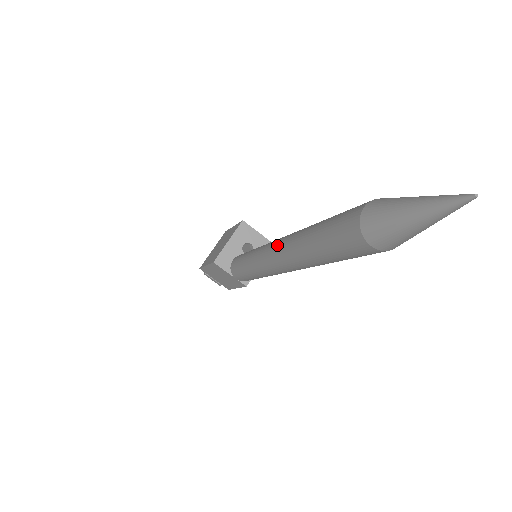
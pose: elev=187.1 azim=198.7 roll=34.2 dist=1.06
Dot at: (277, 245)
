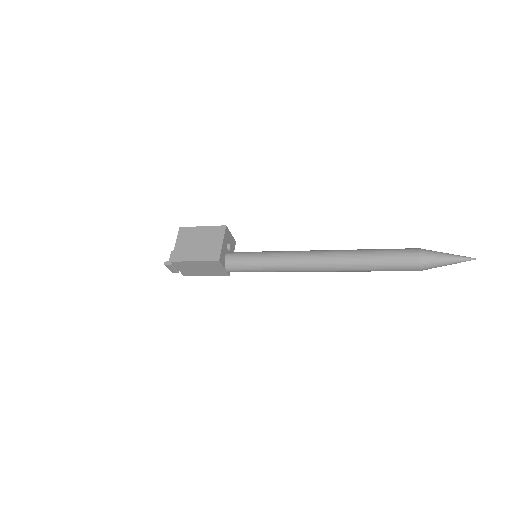
Dot at: (321, 258)
